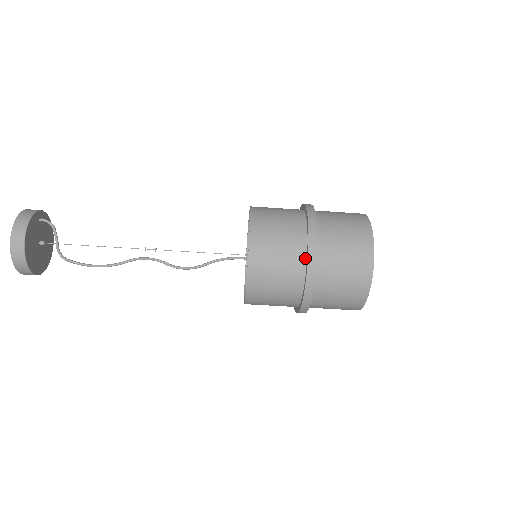
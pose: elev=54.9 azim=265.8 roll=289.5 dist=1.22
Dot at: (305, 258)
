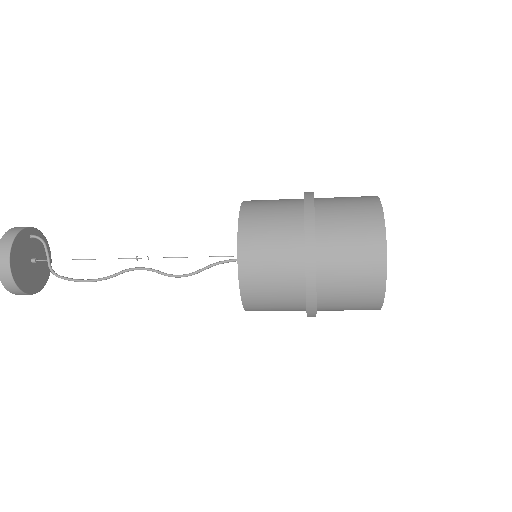
Dot at: (303, 248)
